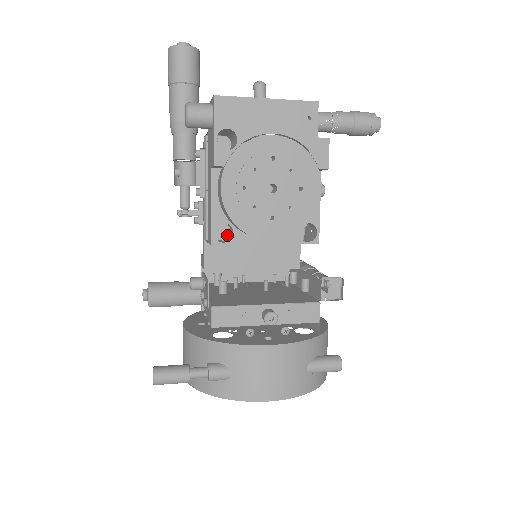
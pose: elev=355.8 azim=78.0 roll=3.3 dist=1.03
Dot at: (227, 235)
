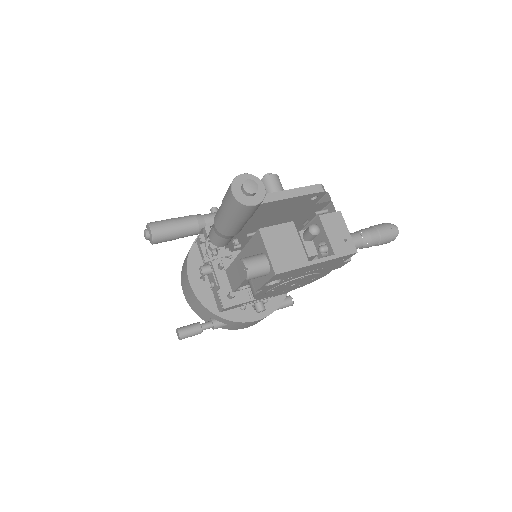
Dot at: (237, 249)
